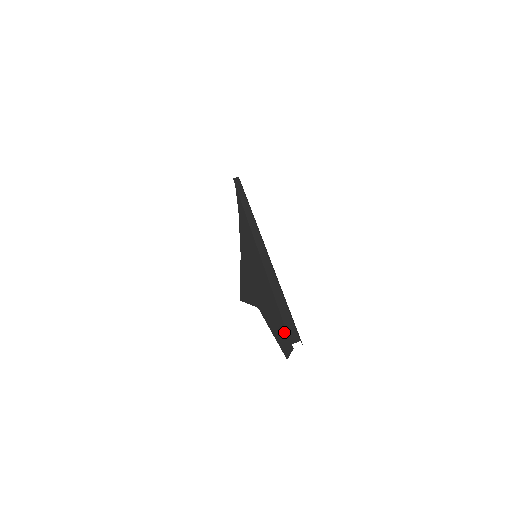
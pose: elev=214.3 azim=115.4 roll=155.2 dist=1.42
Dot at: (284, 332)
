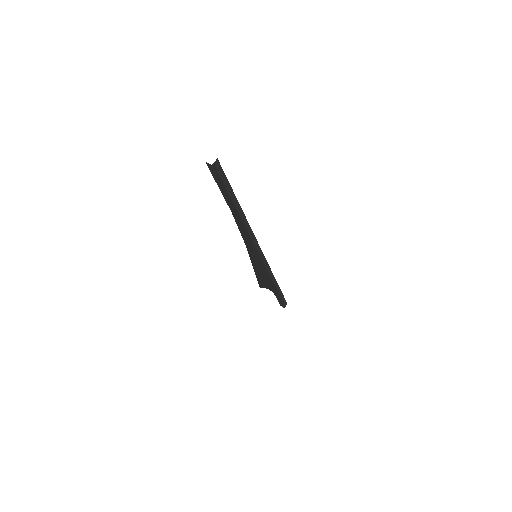
Dot at: occluded
